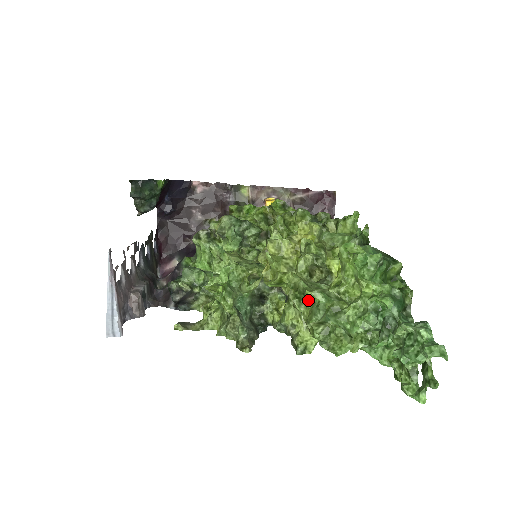
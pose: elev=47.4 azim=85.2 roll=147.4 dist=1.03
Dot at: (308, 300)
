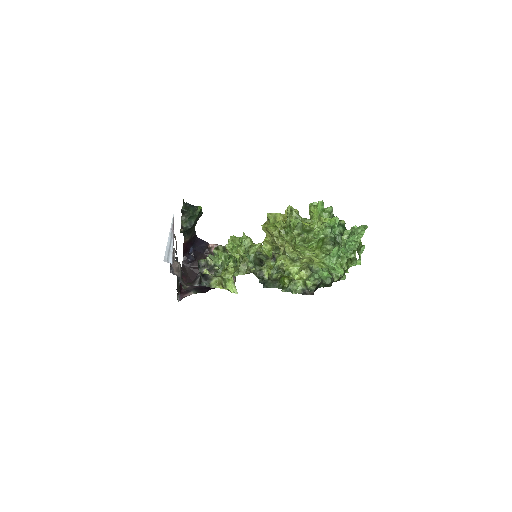
Dot at: (292, 226)
